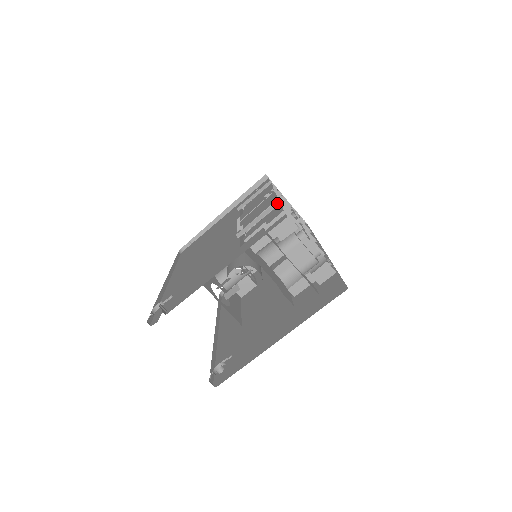
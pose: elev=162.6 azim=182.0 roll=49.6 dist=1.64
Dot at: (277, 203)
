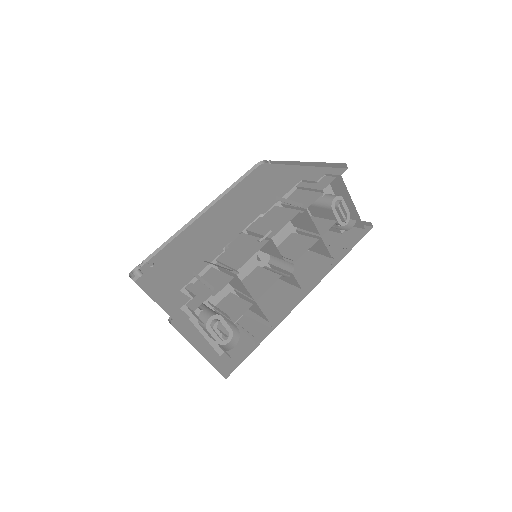
Dot at: (212, 288)
